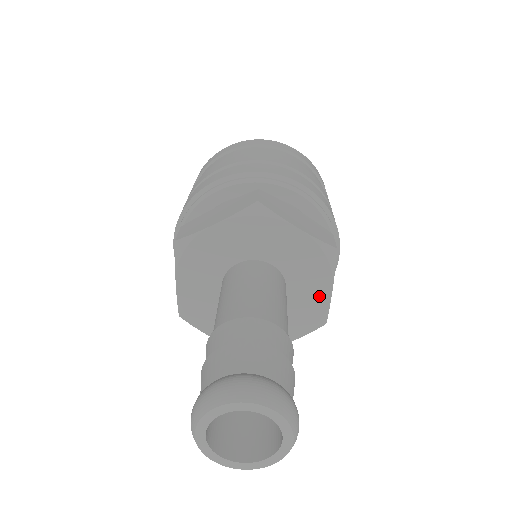
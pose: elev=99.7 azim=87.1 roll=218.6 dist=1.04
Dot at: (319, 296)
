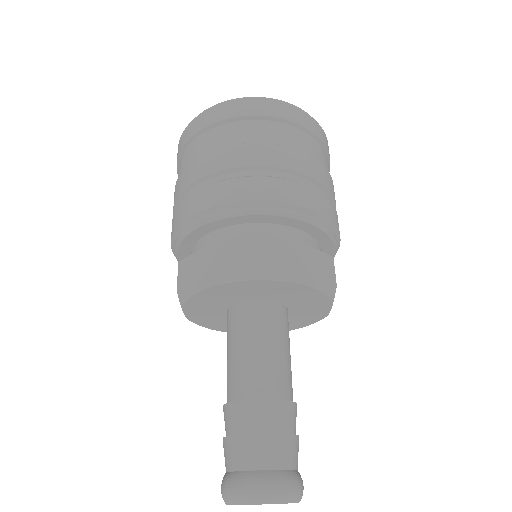
Dot at: (319, 311)
